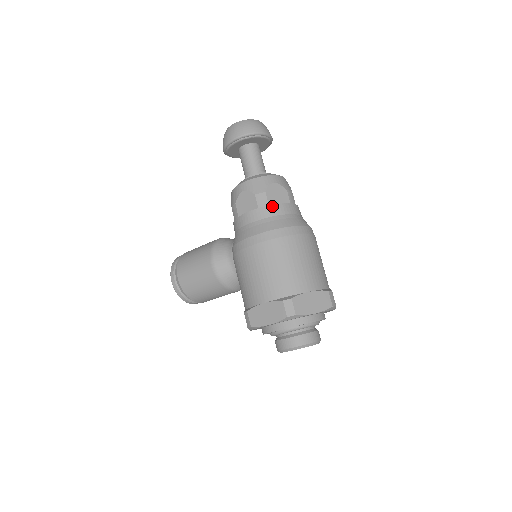
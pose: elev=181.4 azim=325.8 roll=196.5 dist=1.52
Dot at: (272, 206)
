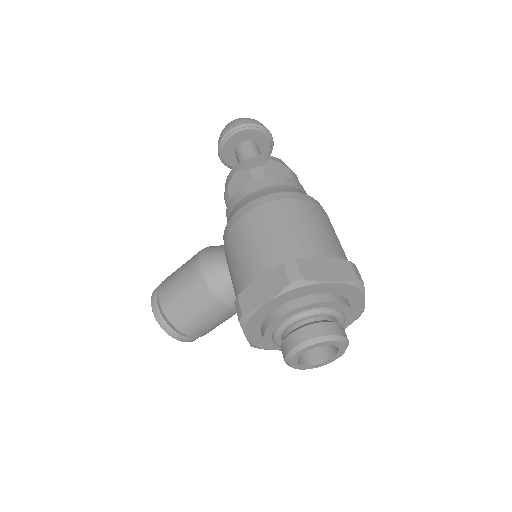
Dot at: (269, 177)
